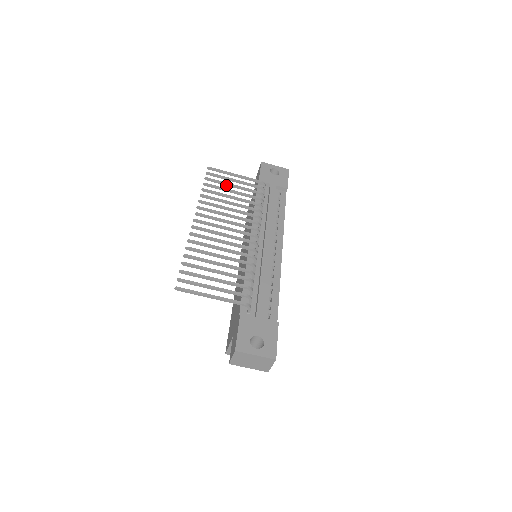
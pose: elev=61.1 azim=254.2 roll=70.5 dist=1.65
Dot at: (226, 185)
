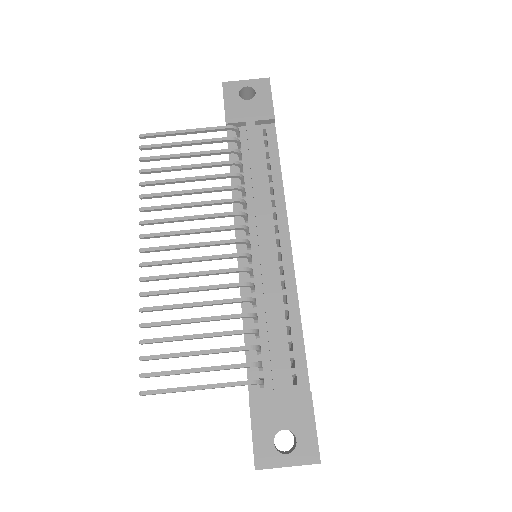
Dot at: (175, 158)
